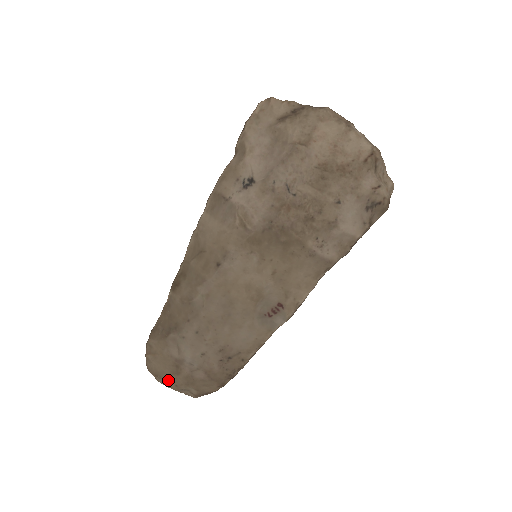
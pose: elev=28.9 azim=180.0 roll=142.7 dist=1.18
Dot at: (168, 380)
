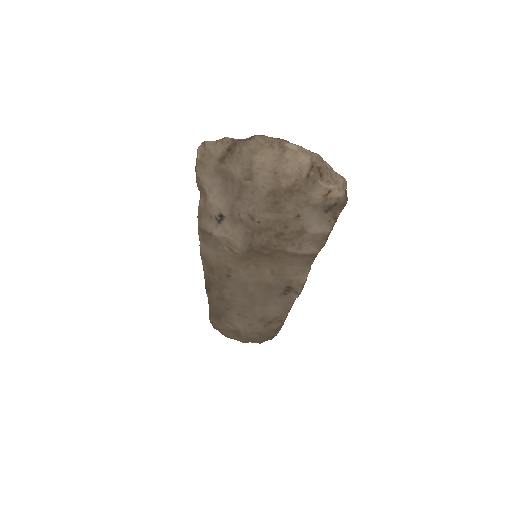
Dot at: (236, 339)
